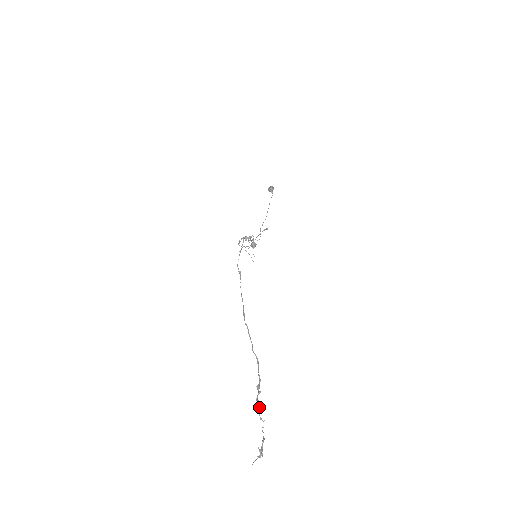
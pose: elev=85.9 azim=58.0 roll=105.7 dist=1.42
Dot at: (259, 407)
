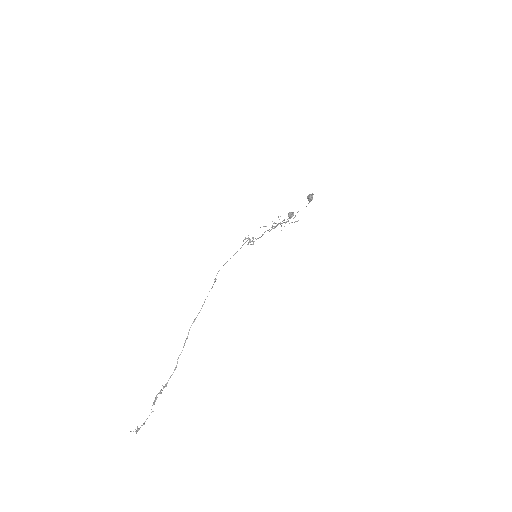
Dot at: occluded
